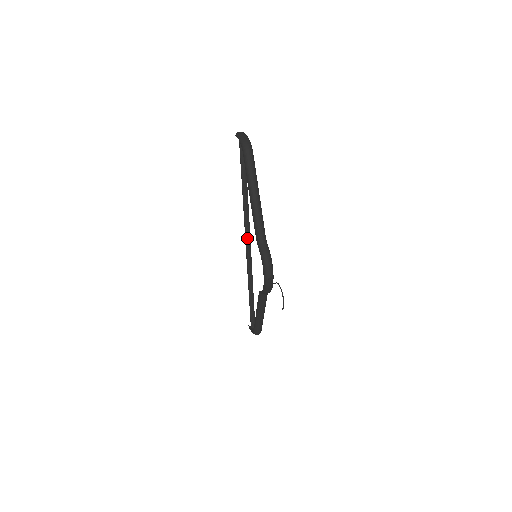
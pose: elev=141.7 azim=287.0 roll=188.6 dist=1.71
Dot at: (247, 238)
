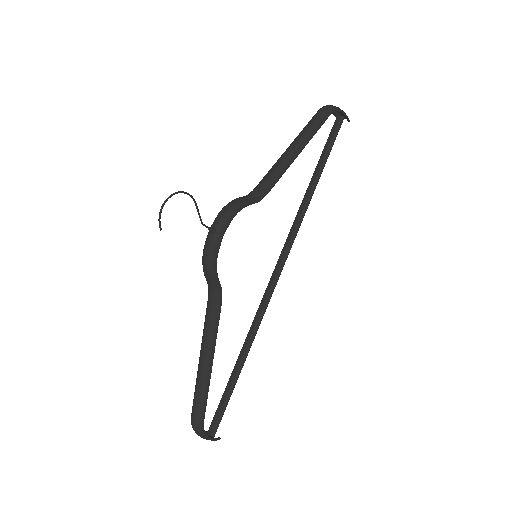
Dot at: (280, 259)
